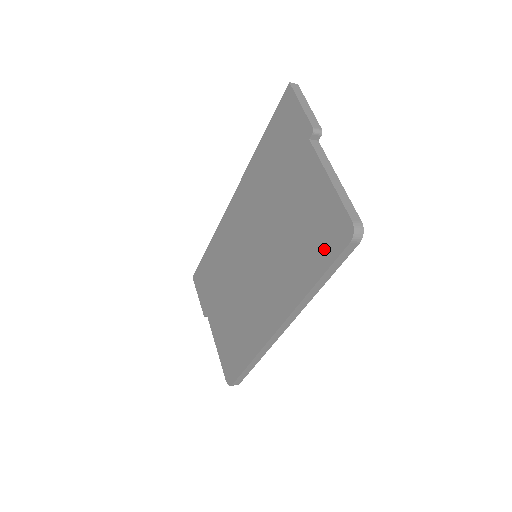
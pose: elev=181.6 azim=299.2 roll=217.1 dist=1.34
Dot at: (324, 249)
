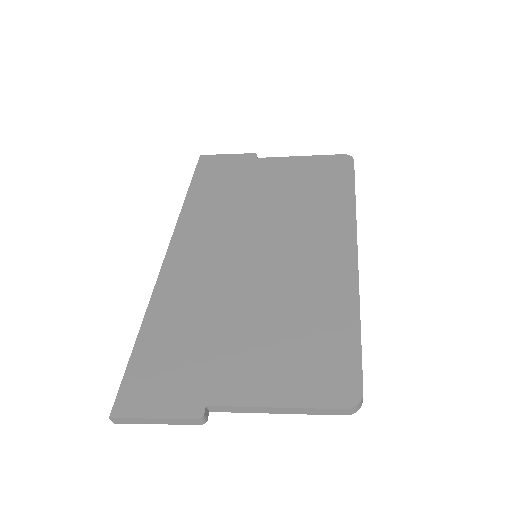
Dot at: (338, 177)
